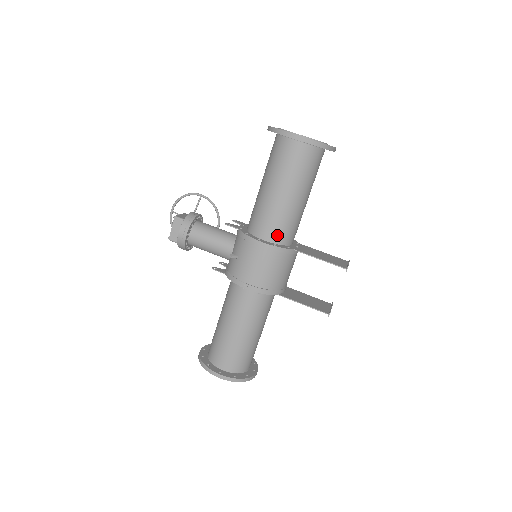
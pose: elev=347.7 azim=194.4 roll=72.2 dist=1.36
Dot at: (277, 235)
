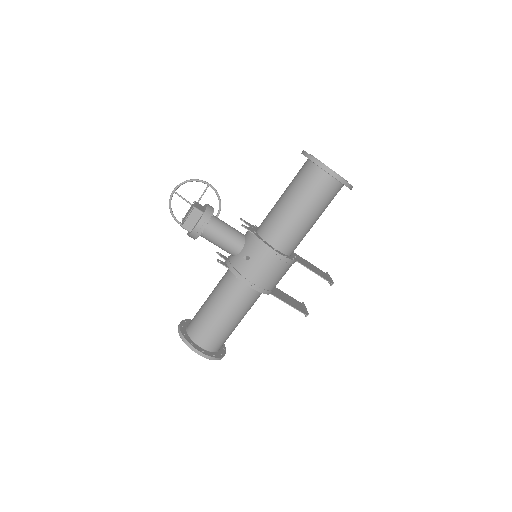
Dot at: (288, 247)
